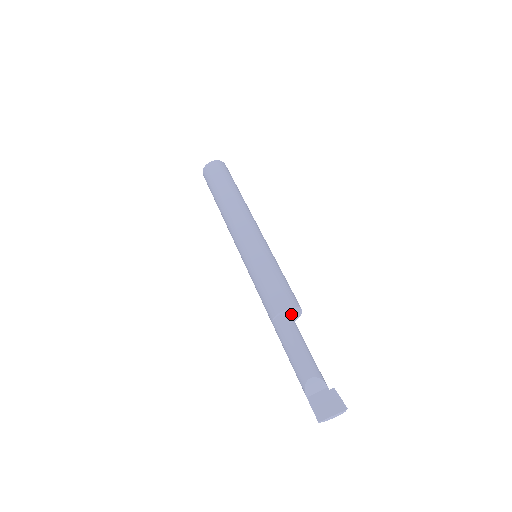
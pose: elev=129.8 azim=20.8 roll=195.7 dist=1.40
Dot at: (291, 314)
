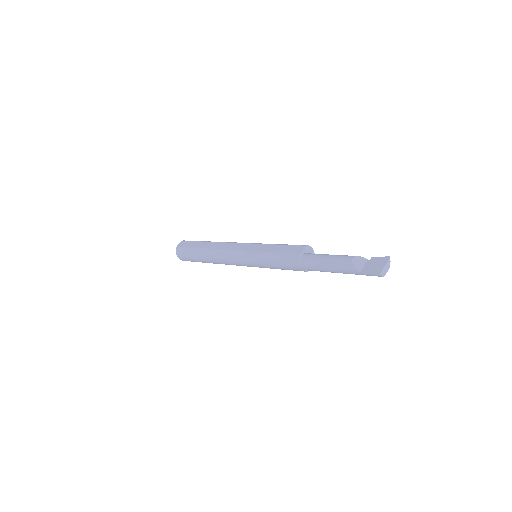
Dot at: occluded
